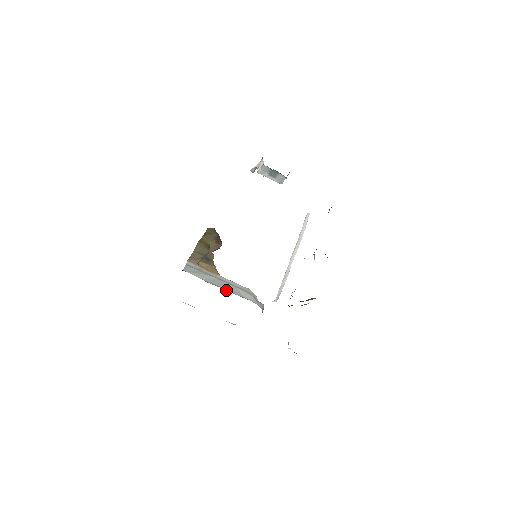
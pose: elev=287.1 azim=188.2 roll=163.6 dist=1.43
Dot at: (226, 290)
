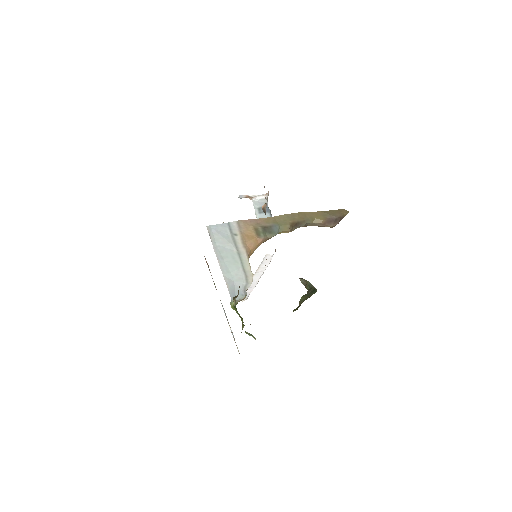
Dot at: (221, 266)
